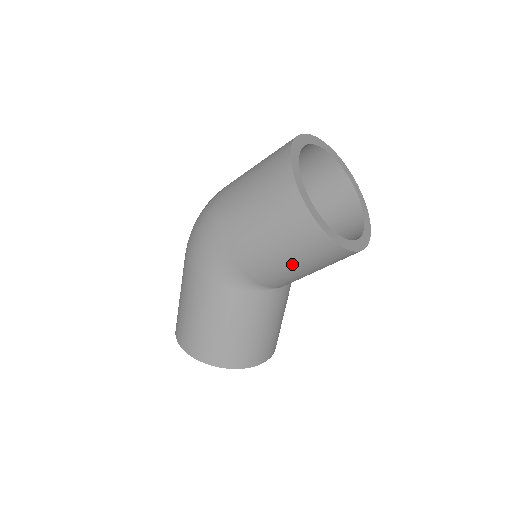
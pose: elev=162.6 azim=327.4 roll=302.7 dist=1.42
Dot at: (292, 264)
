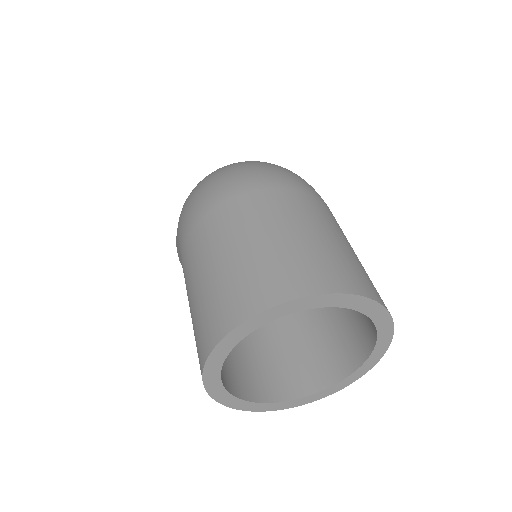
Dot at: occluded
